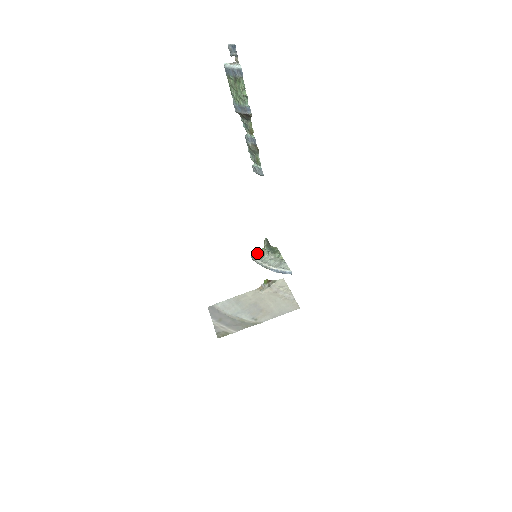
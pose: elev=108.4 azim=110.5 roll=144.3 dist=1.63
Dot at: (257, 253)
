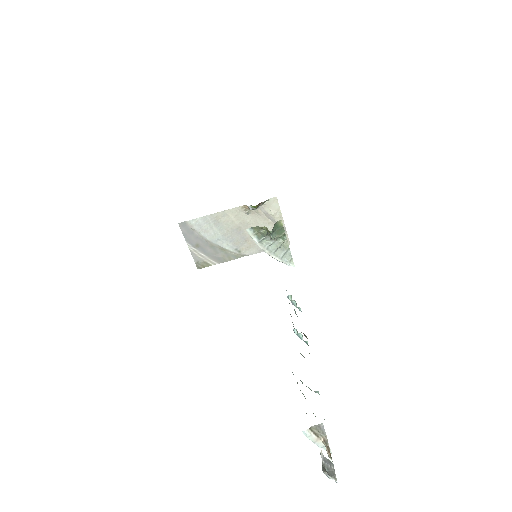
Dot at: (254, 227)
